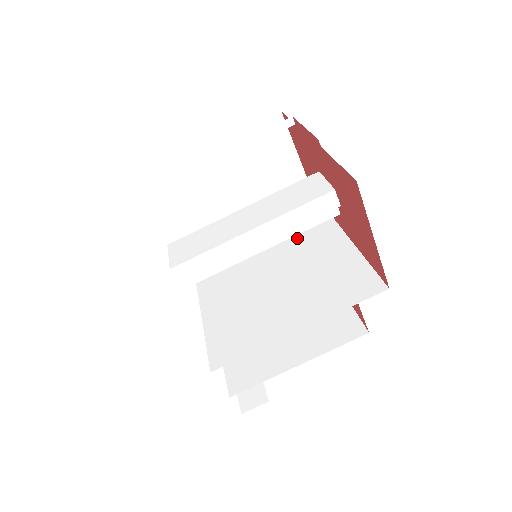
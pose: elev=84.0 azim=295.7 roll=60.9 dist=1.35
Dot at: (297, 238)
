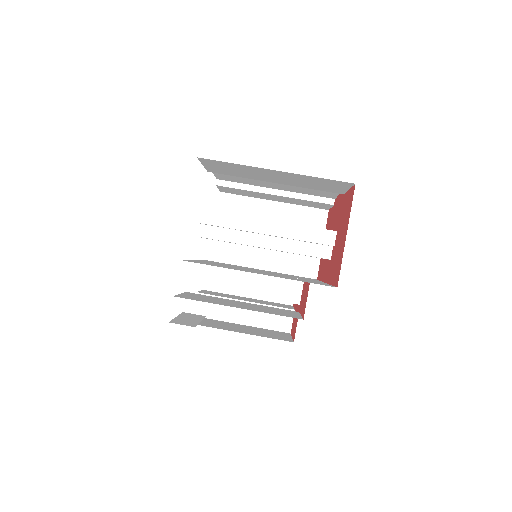
Dot at: occluded
